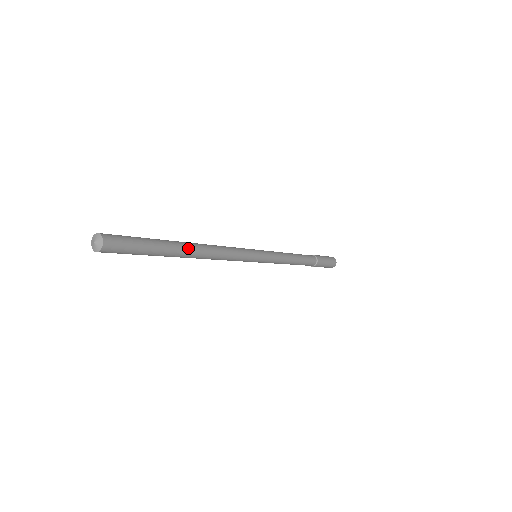
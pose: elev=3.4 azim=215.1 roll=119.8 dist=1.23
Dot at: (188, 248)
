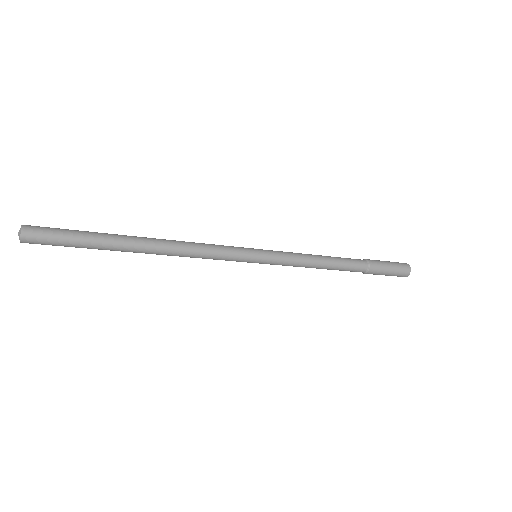
Dot at: (137, 247)
